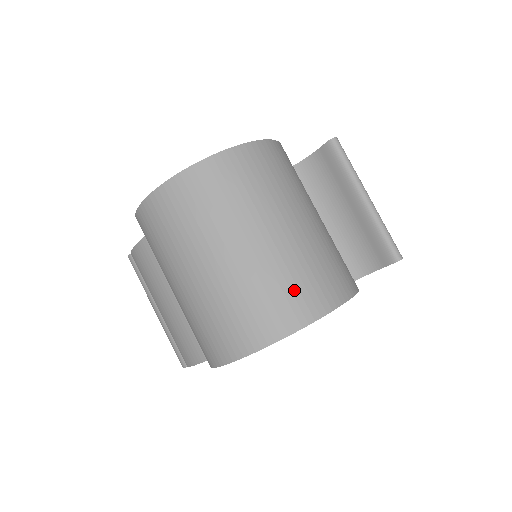
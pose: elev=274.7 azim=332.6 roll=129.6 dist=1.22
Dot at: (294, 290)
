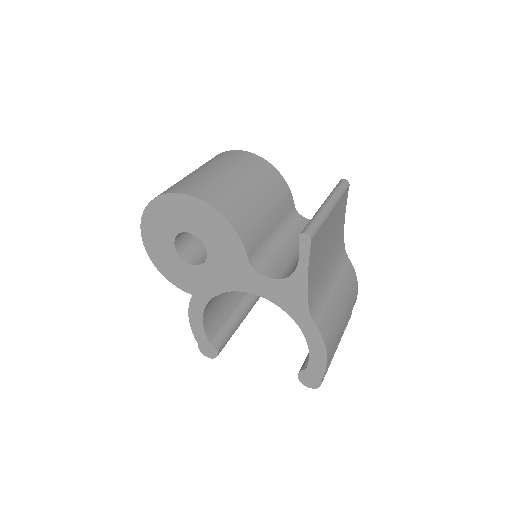
Dot at: occluded
